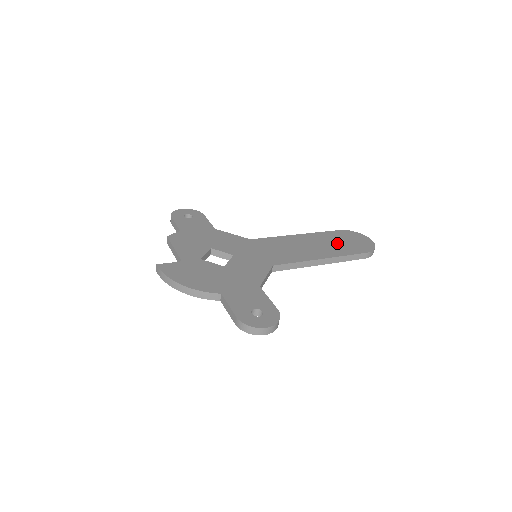
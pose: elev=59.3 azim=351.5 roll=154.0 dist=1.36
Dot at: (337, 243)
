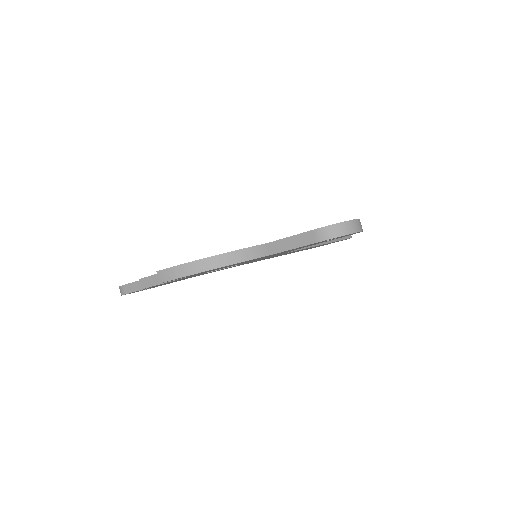
Dot at: occluded
